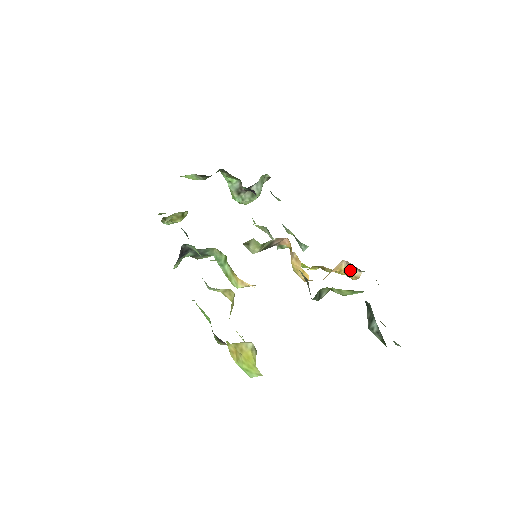
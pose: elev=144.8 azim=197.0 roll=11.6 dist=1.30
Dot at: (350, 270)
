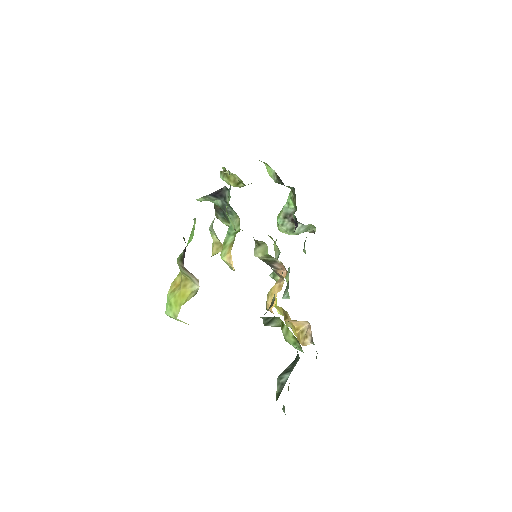
Dot at: (305, 334)
